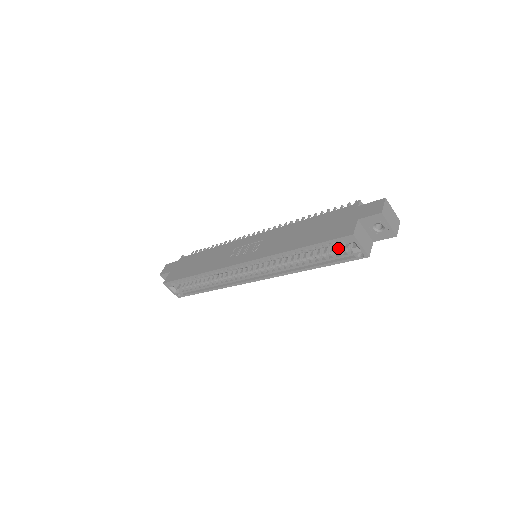
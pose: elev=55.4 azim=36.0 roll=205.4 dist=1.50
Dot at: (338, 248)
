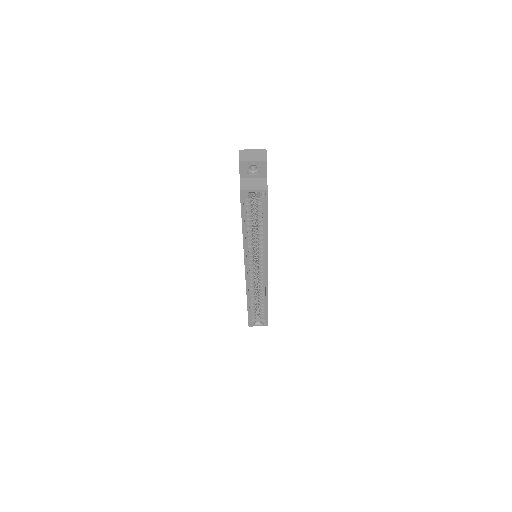
Dot at: (256, 204)
